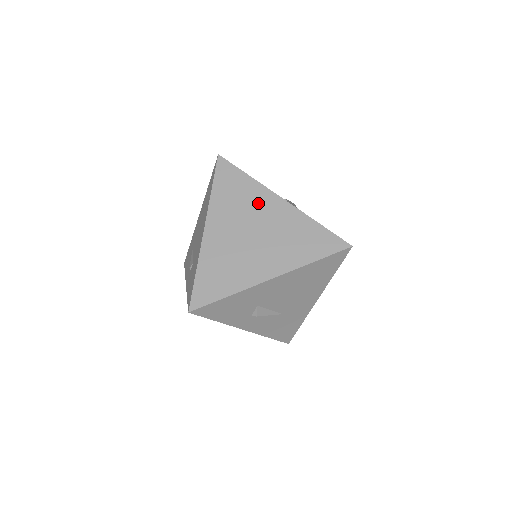
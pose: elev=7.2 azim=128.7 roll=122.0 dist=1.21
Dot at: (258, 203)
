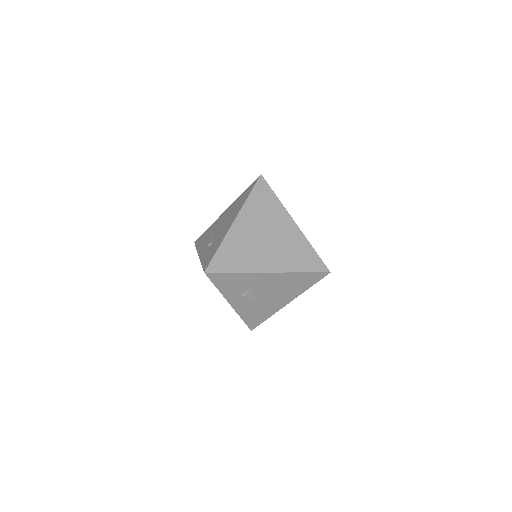
Dot at: (277, 218)
